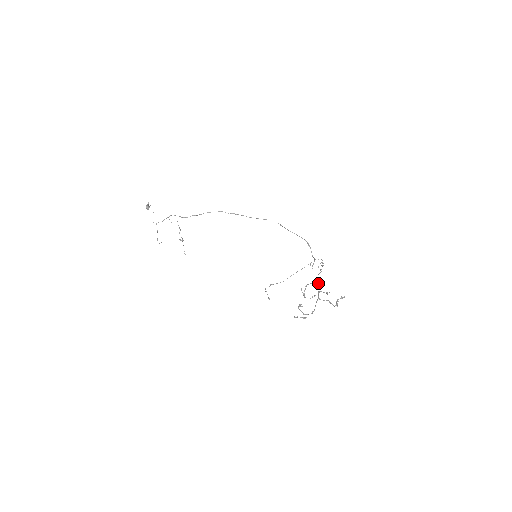
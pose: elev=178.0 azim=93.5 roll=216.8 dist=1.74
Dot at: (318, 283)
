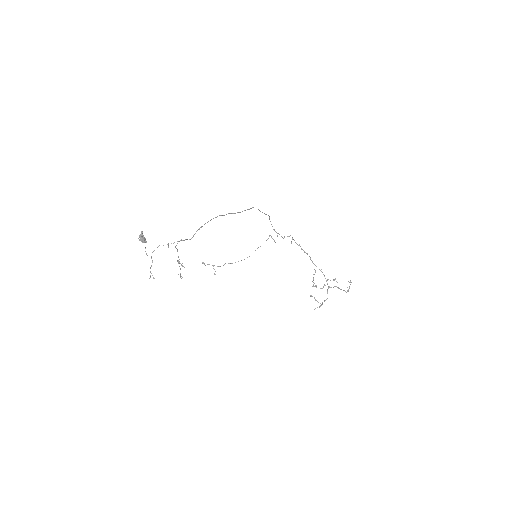
Dot at: (321, 271)
